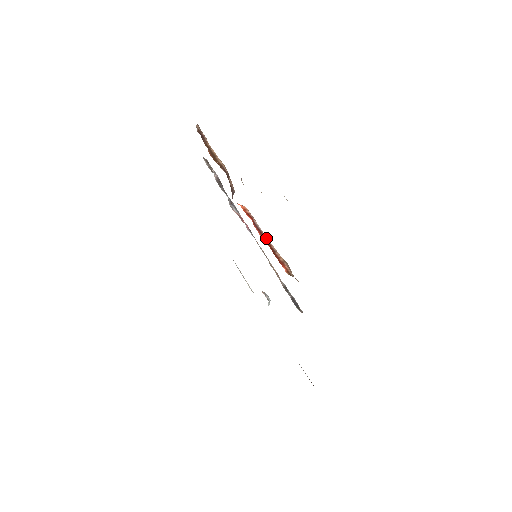
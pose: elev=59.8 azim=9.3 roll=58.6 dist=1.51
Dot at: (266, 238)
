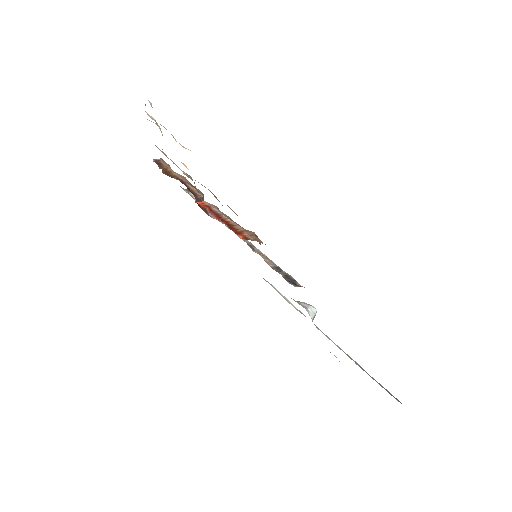
Dot at: (224, 218)
